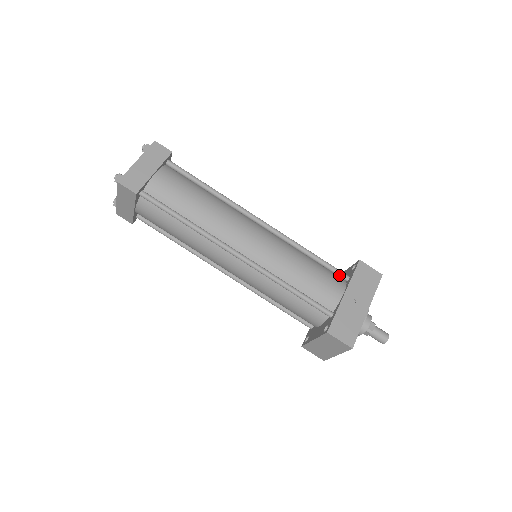
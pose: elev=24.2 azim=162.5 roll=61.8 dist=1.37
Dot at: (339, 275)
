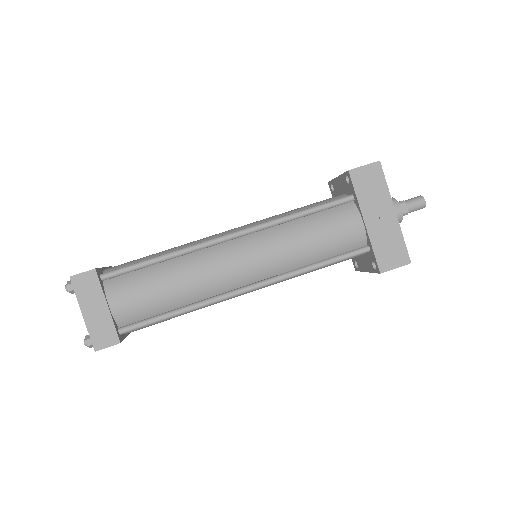
Dot at: (342, 204)
